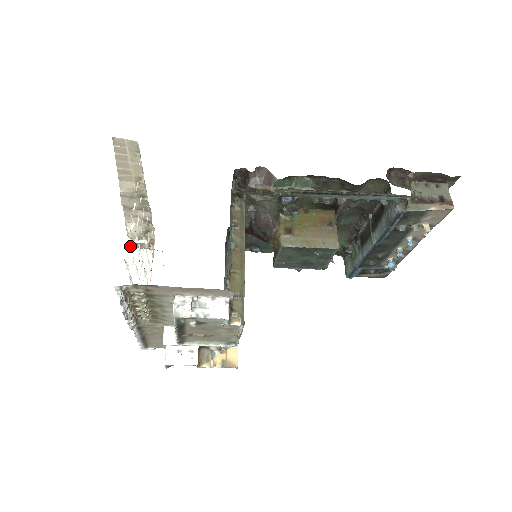
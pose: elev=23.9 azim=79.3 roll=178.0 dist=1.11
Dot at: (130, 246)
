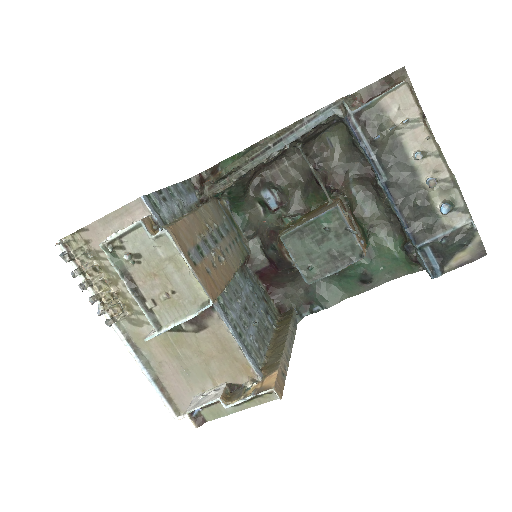
Dot at: occluded
